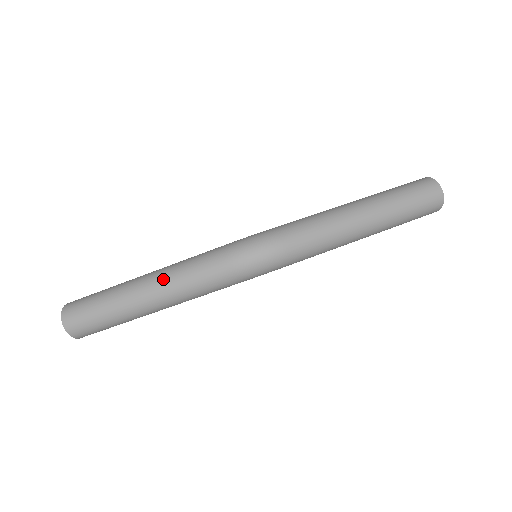
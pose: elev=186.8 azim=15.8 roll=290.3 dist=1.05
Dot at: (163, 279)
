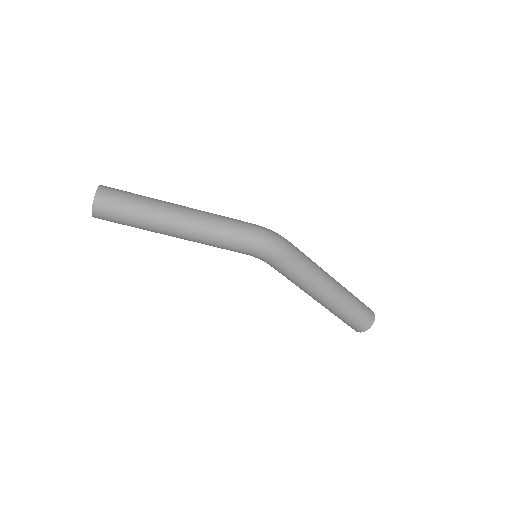
Dot at: (200, 211)
